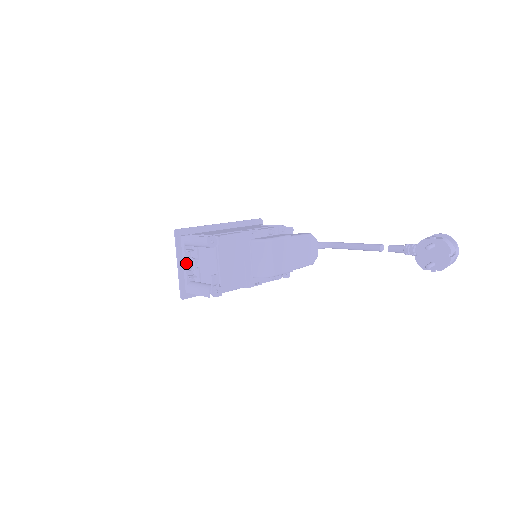
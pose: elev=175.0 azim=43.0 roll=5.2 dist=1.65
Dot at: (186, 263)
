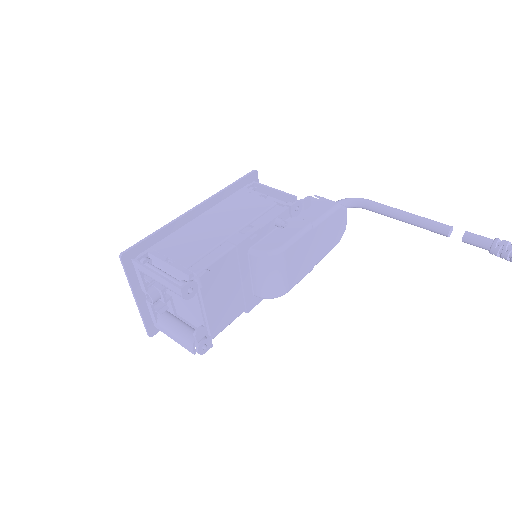
Dot at: occluded
